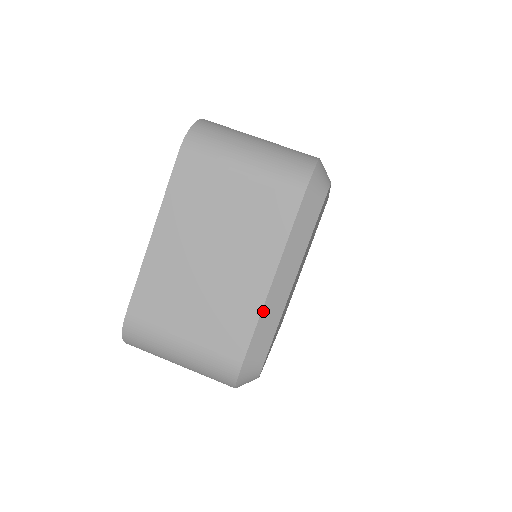
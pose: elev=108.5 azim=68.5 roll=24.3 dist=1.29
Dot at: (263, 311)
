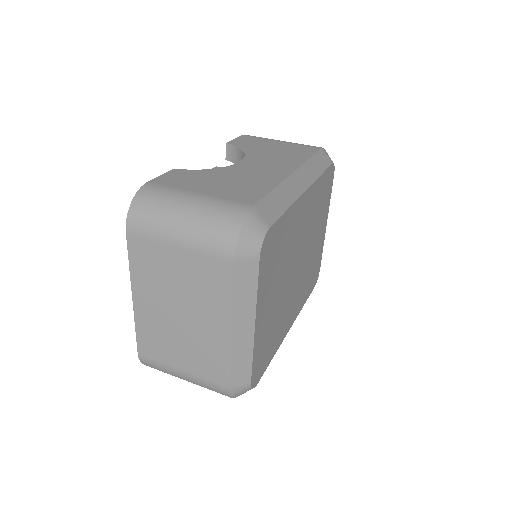
Dot at: (232, 351)
